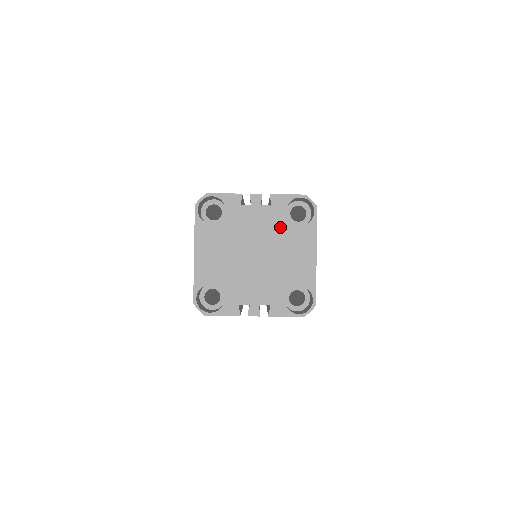
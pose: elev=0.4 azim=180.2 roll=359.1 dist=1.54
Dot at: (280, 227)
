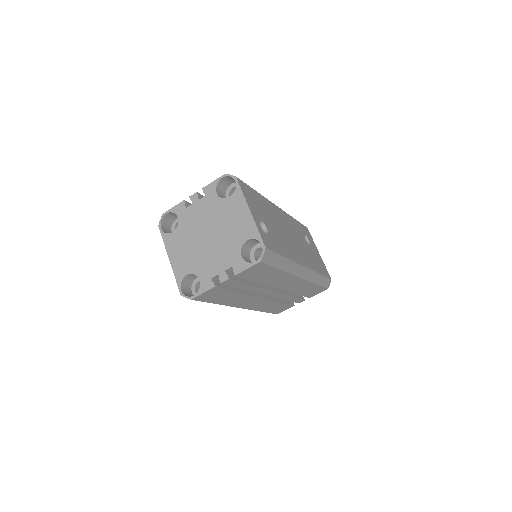
Dot at: (217, 206)
